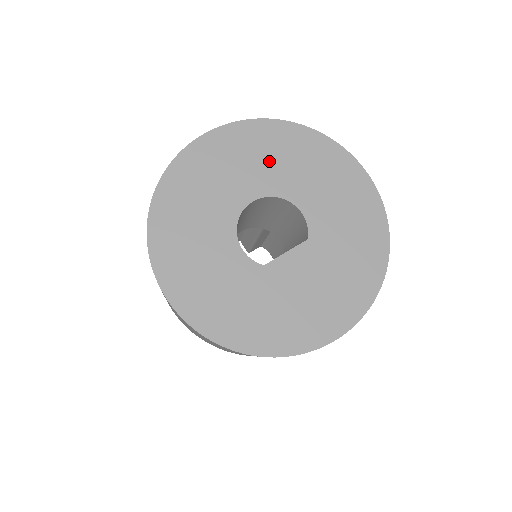
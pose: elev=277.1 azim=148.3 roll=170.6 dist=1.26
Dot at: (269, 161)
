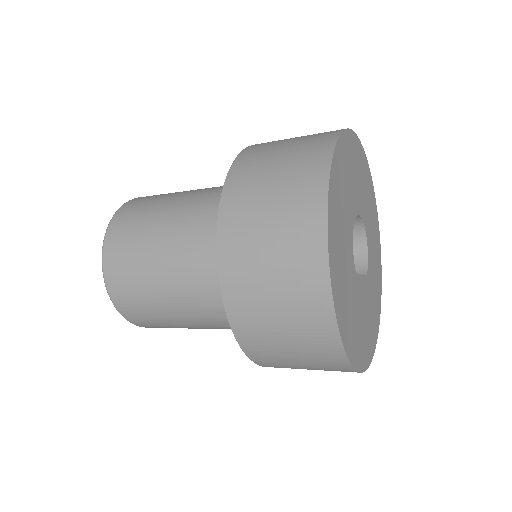
Dot at: (366, 195)
